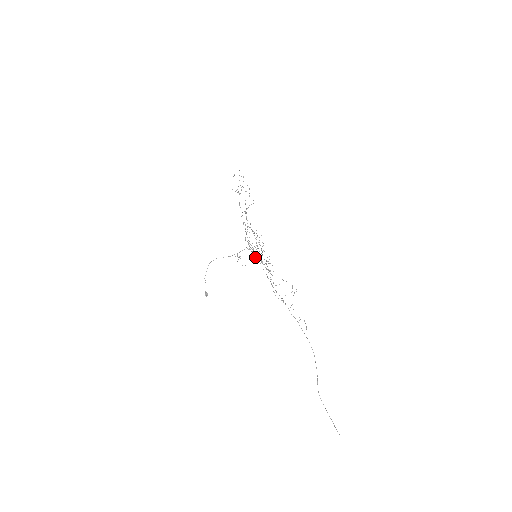
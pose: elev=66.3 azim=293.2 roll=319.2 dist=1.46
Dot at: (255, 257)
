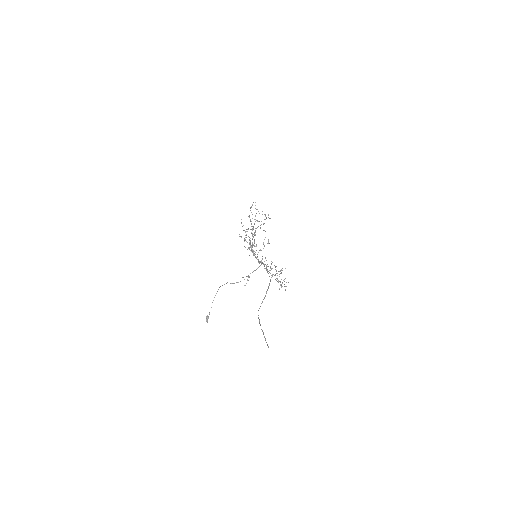
Dot at: occluded
